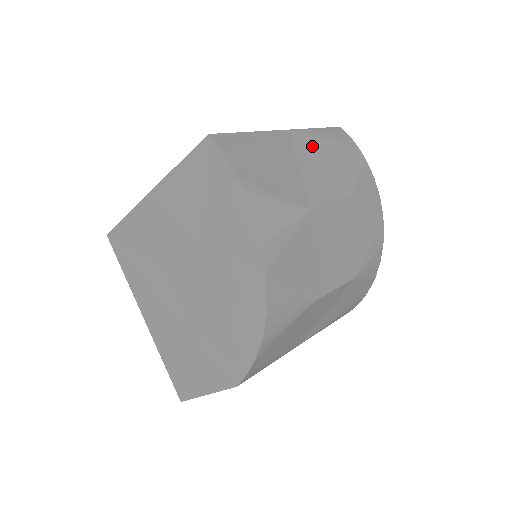
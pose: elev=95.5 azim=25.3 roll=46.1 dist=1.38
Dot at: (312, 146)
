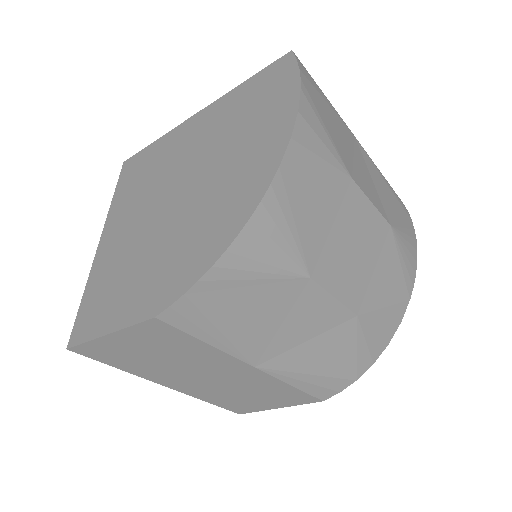
Dot at: (372, 168)
